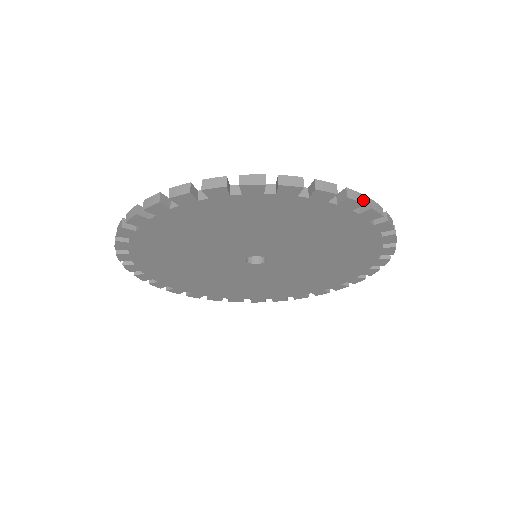
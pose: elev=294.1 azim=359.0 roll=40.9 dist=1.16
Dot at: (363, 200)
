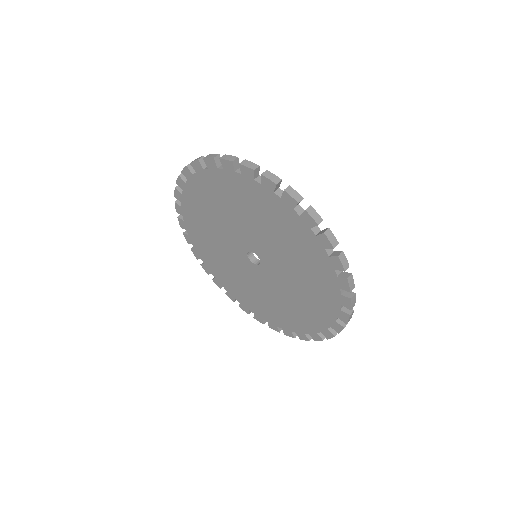
Dot at: (255, 168)
